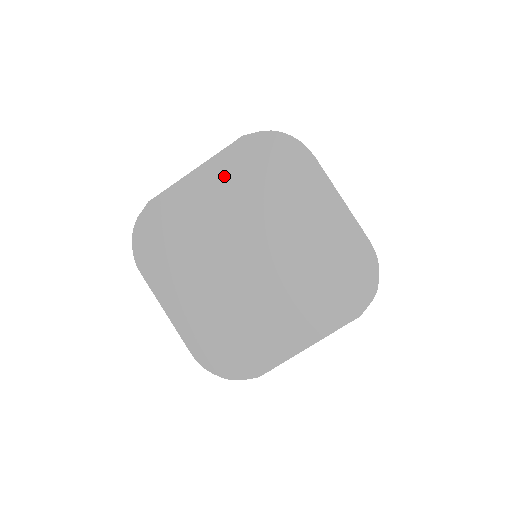
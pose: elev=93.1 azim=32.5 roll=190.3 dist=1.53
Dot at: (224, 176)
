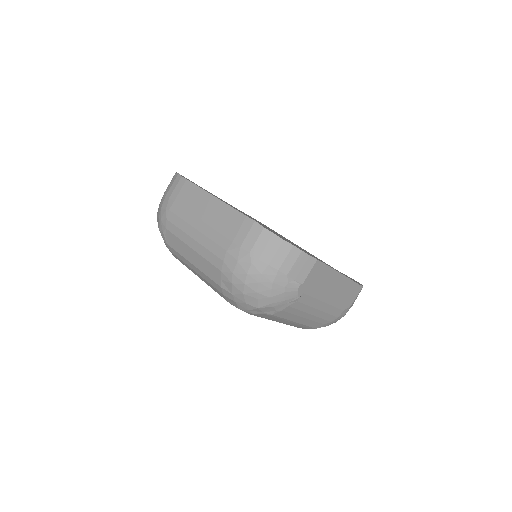
Dot at: occluded
